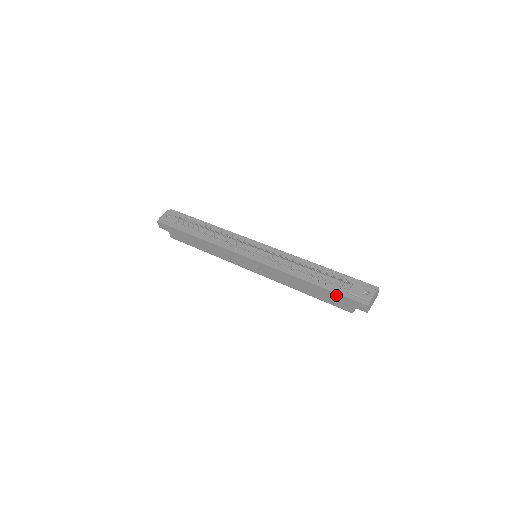
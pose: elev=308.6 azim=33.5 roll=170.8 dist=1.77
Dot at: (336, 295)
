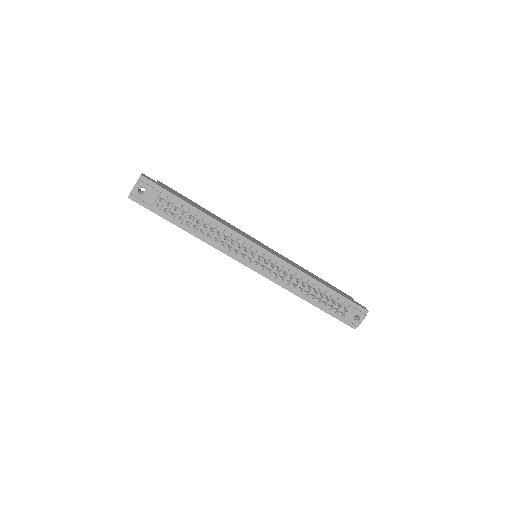
Dot at: (331, 315)
